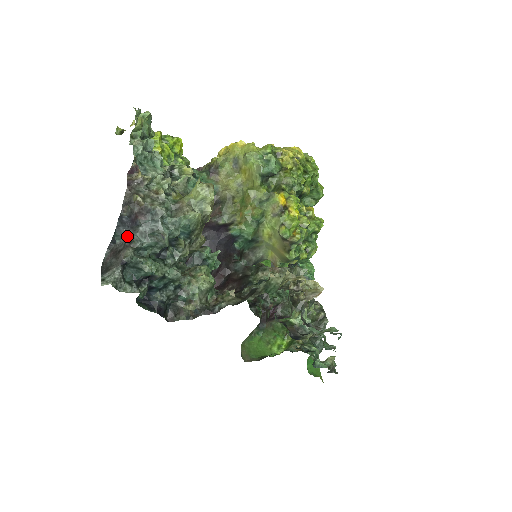
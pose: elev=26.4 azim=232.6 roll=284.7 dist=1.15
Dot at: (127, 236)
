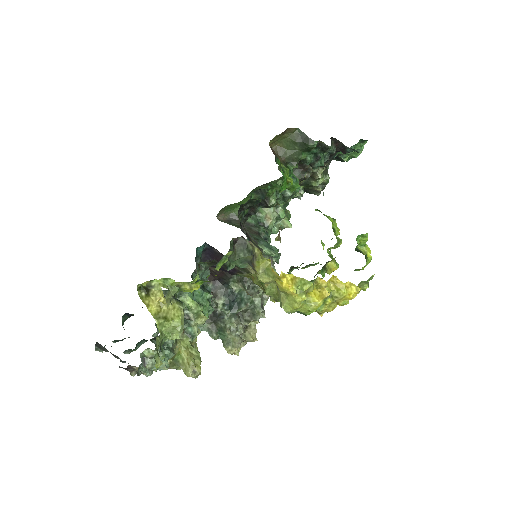
Dot at: occluded
